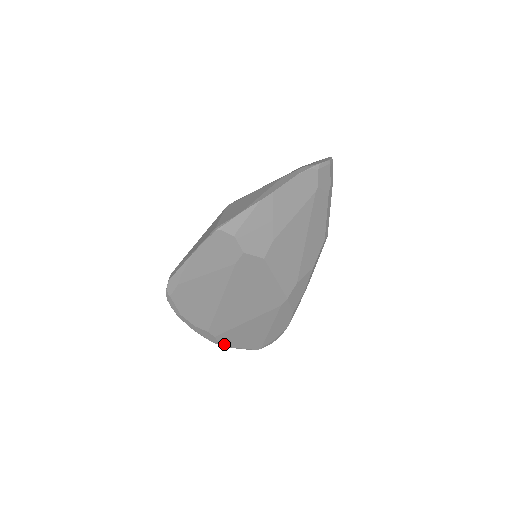
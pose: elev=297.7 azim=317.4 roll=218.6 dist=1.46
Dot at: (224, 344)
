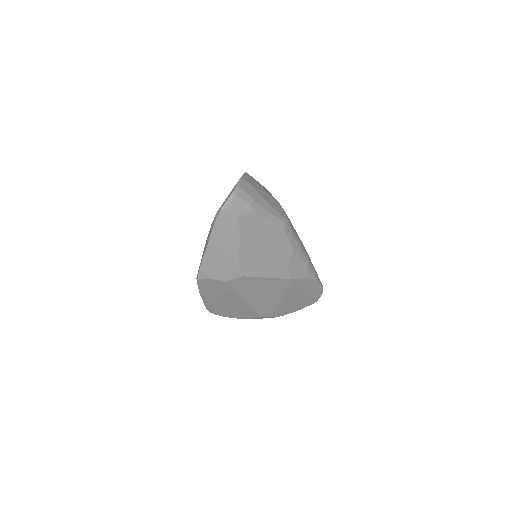
Dot at: occluded
